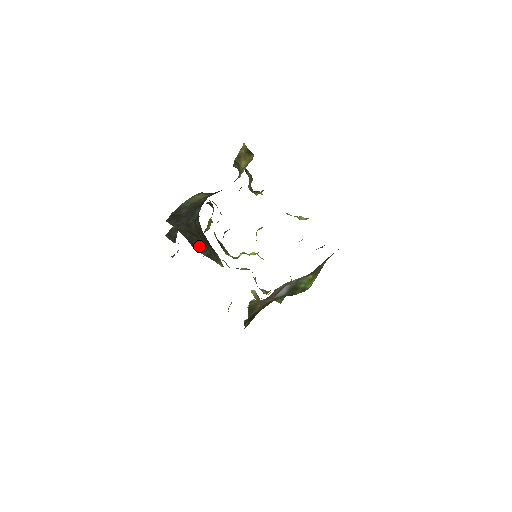
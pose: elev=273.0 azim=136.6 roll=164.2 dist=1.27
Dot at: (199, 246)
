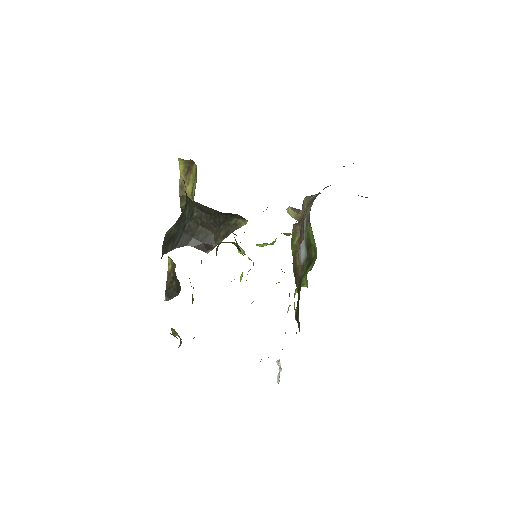
Dot at: (210, 241)
